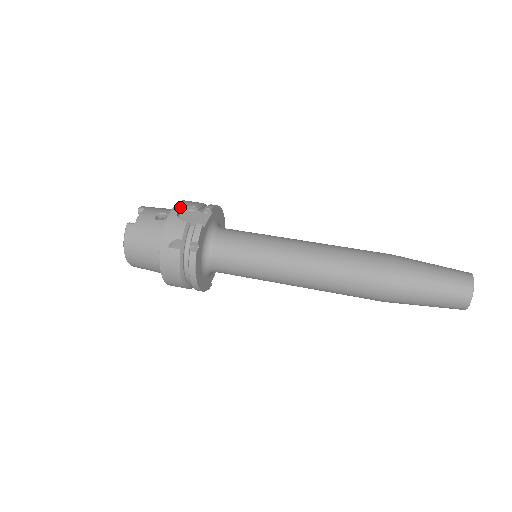
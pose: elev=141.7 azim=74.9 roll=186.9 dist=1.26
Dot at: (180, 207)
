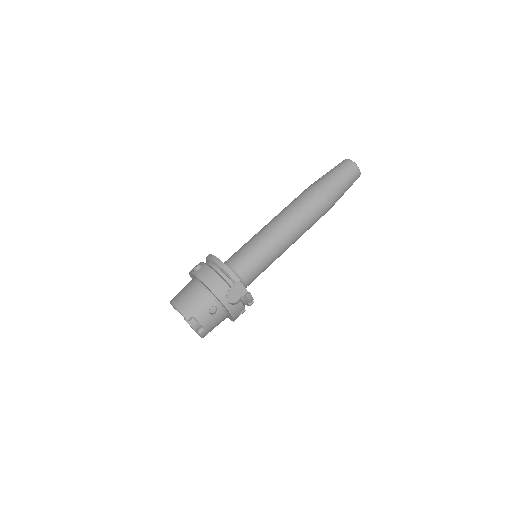
Dot at: (226, 299)
